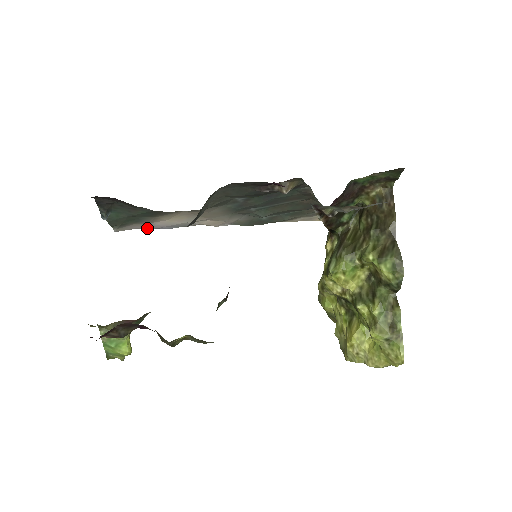
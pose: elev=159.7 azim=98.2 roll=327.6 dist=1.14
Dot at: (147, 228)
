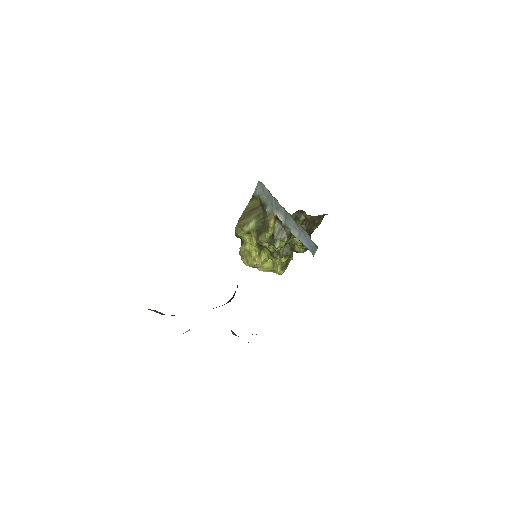
Dot at: occluded
